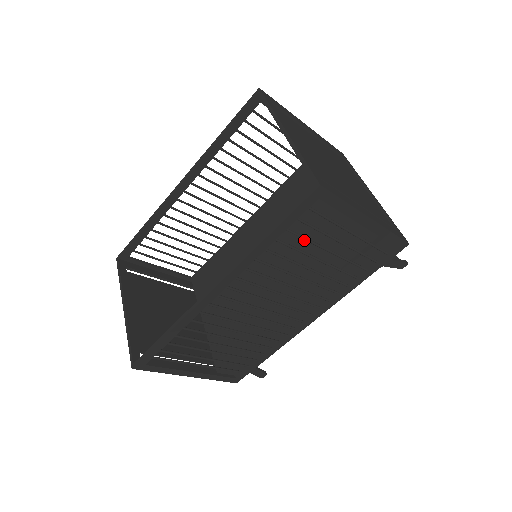
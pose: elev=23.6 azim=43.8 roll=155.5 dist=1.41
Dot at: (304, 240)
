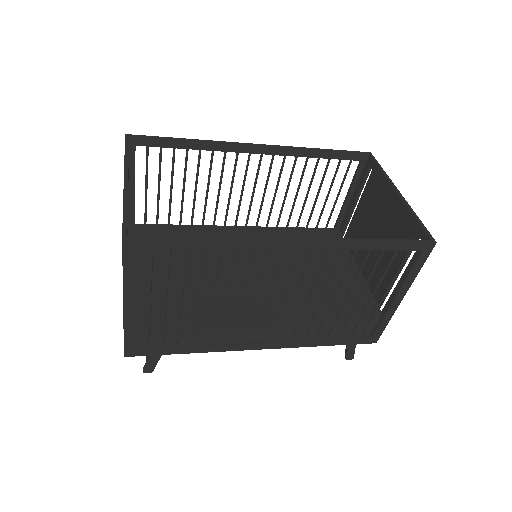
Dot at: occluded
